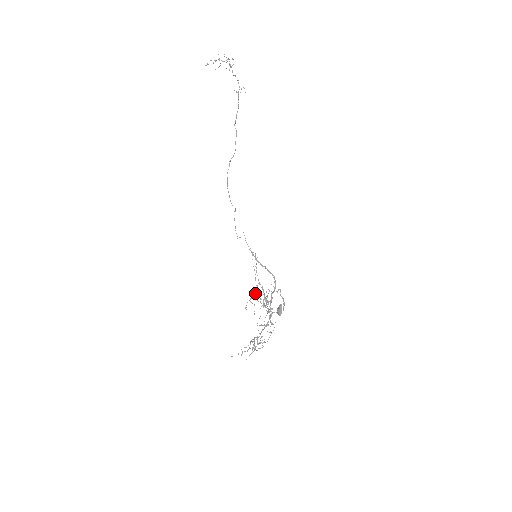
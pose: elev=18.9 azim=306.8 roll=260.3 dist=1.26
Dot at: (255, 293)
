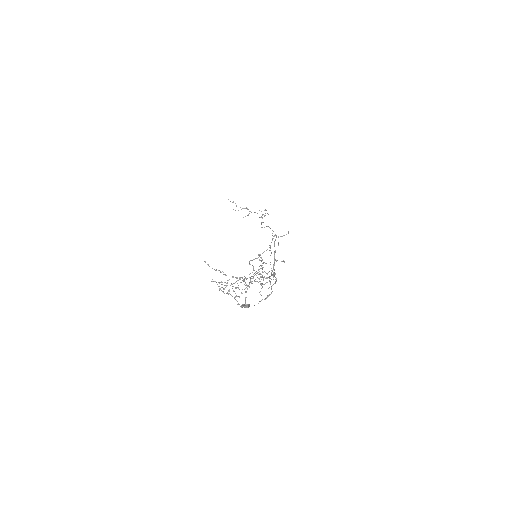
Dot at: (271, 252)
